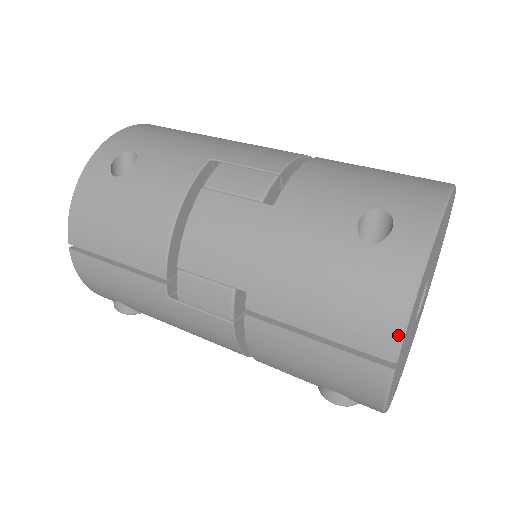
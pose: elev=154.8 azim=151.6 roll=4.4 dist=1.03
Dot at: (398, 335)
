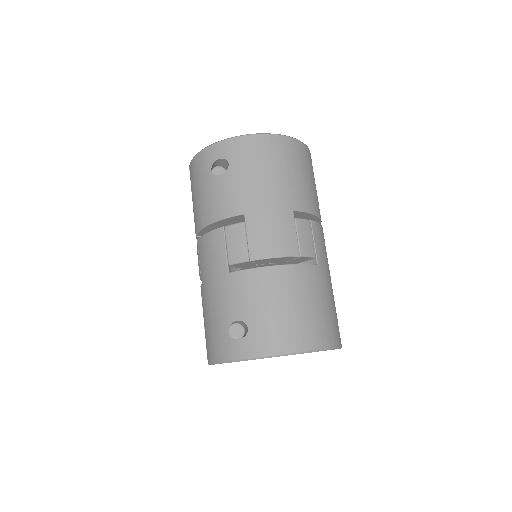
Dot at: (210, 362)
